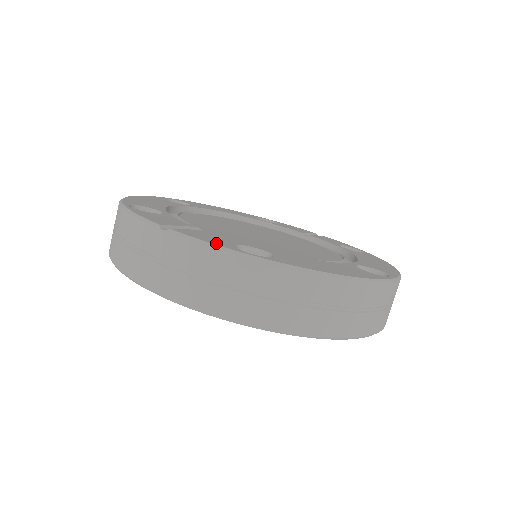
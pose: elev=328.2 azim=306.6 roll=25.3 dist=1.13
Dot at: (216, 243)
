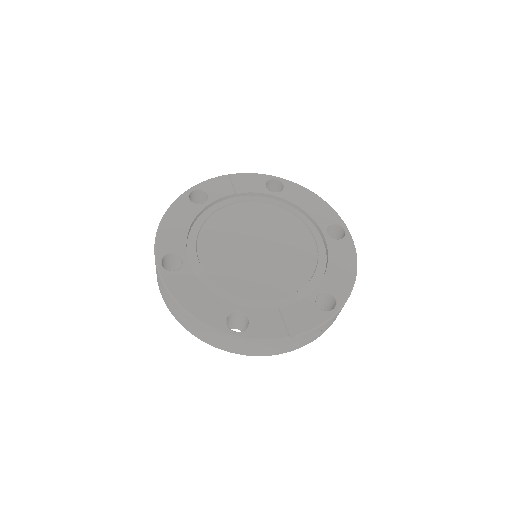
Dot at: (320, 320)
